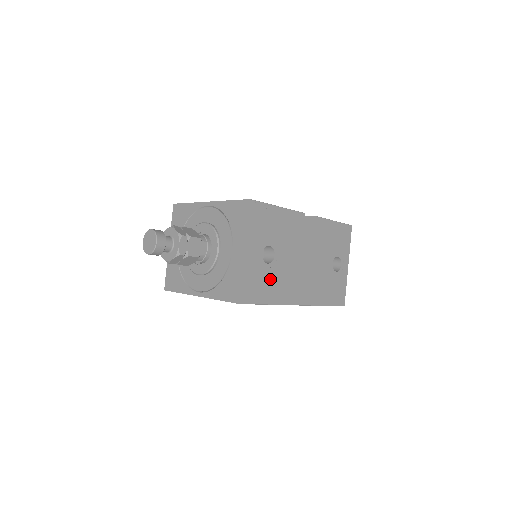
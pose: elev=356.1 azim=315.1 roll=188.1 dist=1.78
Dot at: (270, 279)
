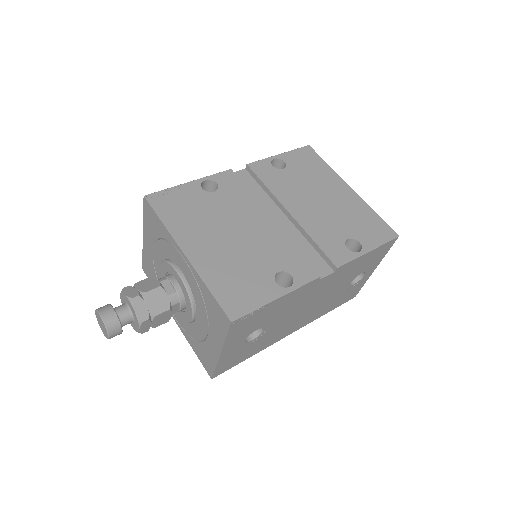
Dot at: (254, 345)
